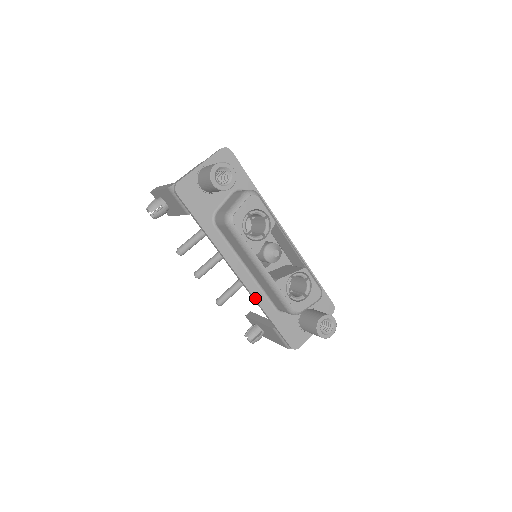
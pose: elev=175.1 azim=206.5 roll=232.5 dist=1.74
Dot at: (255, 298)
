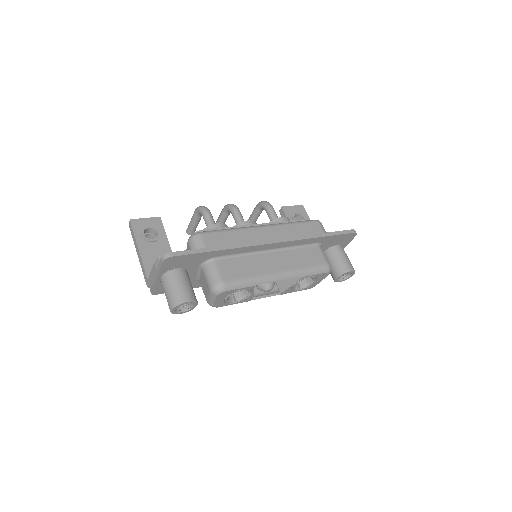
Dot at: occluded
